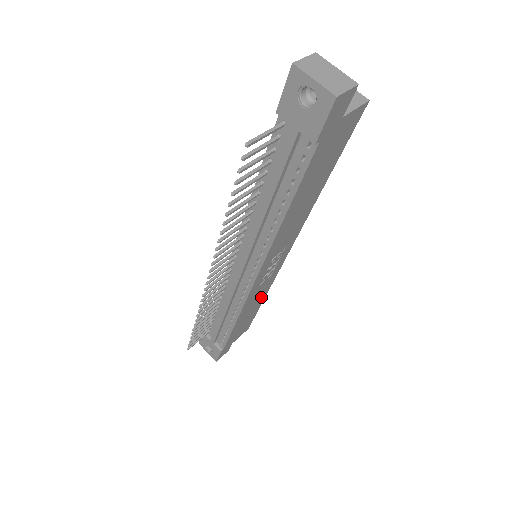
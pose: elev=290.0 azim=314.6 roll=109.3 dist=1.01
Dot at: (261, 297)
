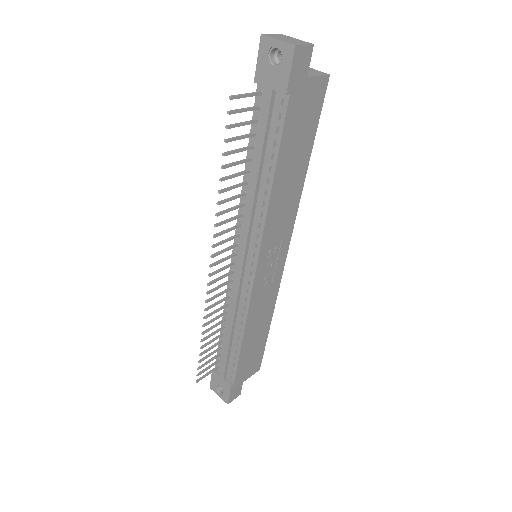
Dot at: (267, 315)
